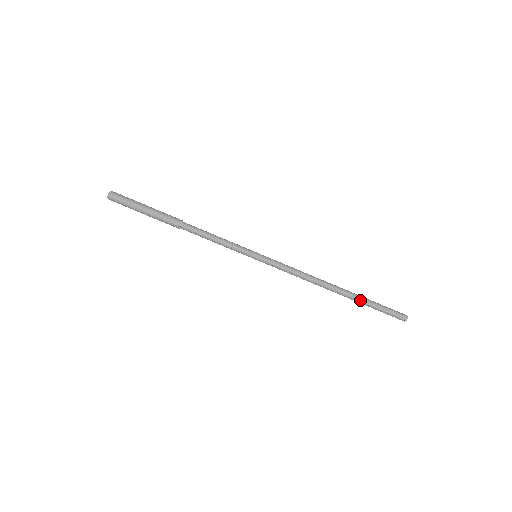
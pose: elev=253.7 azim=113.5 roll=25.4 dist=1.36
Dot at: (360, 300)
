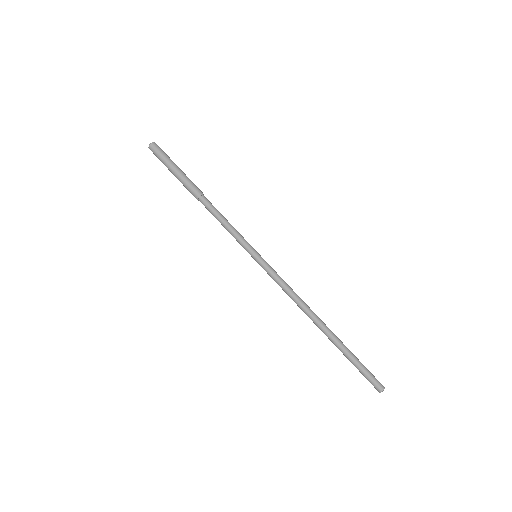
Dot at: (341, 346)
